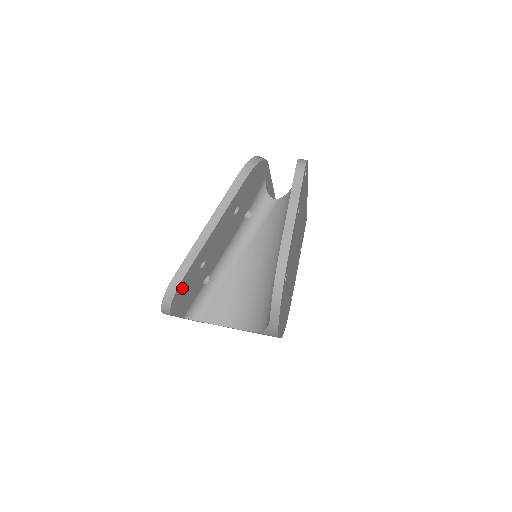
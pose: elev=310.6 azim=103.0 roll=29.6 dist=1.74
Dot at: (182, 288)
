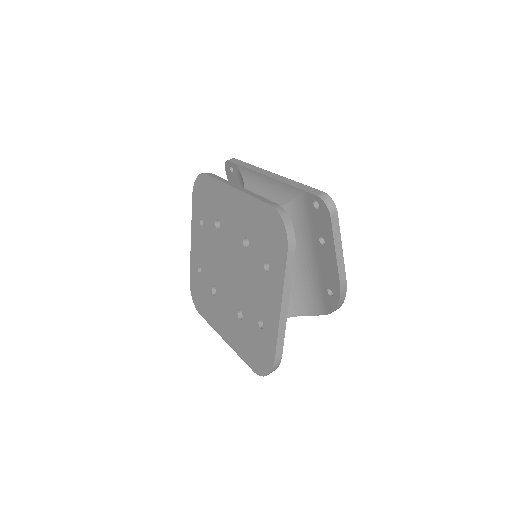
Dot at: occluded
